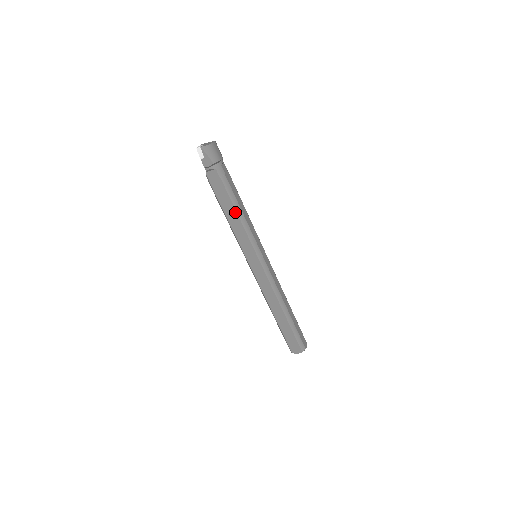
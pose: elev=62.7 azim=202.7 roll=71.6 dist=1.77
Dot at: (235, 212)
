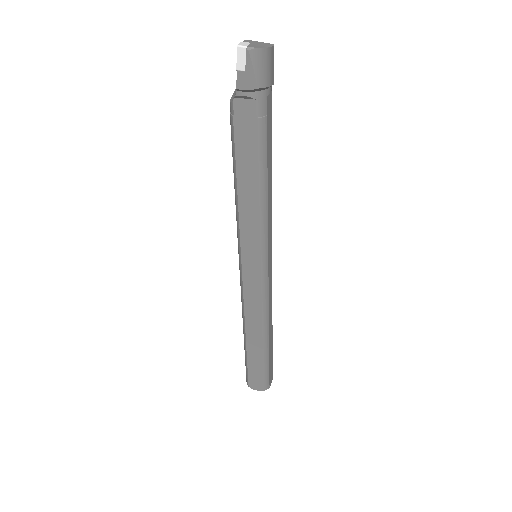
Dot at: (256, 185)
